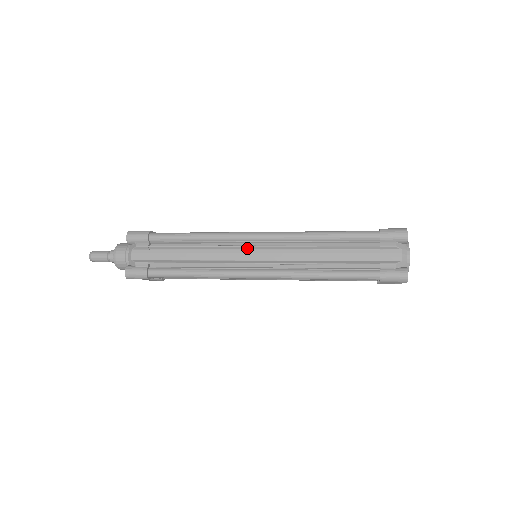
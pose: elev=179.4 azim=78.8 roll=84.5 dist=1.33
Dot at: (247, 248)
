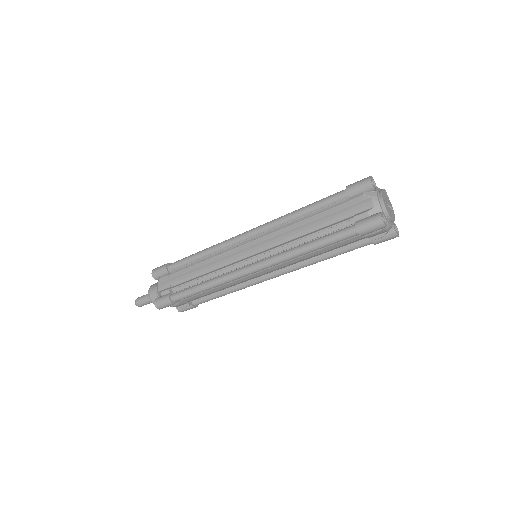
Dot at: (240, 248)
